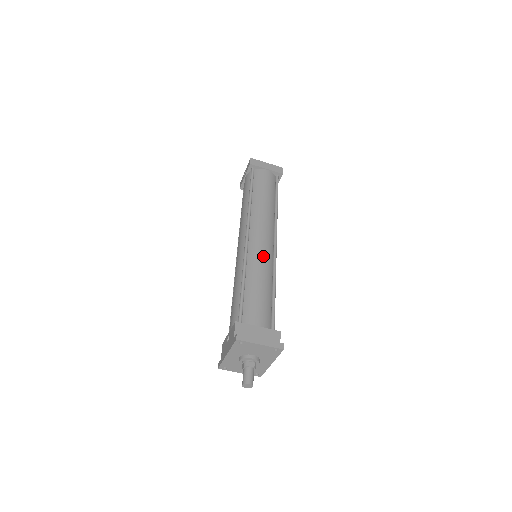
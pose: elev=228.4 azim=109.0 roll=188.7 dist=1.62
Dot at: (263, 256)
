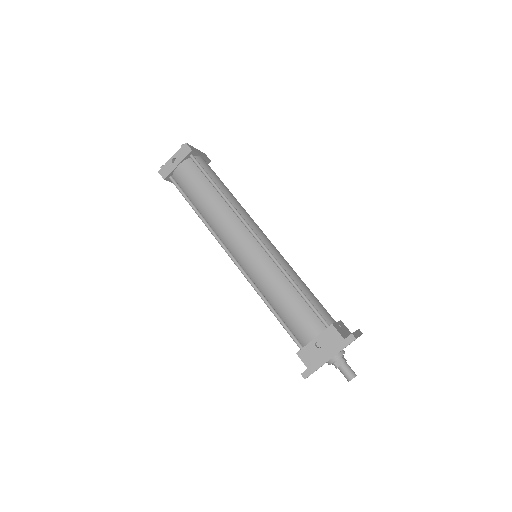
Dot at: occluded
